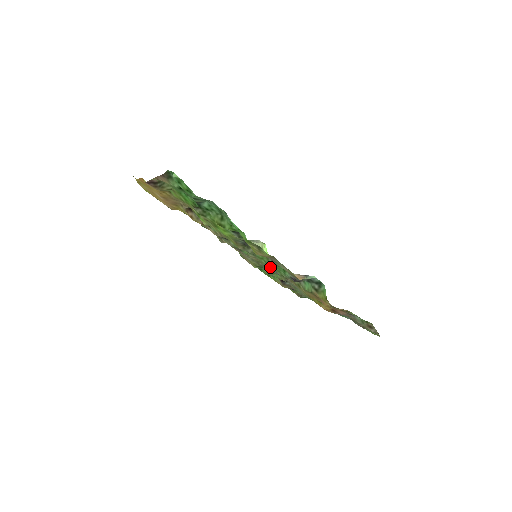
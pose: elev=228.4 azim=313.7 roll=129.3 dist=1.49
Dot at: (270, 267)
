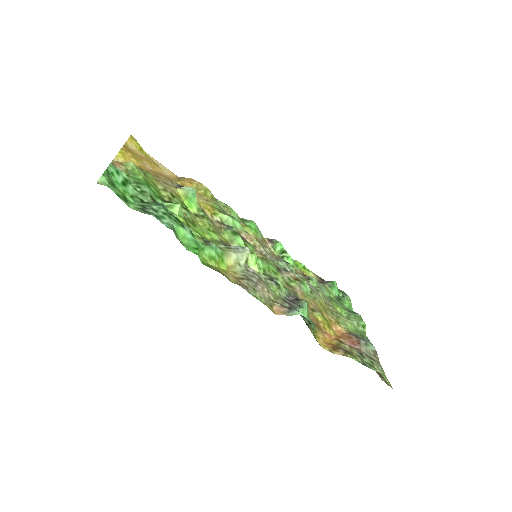
Dot at: (276, 269)
